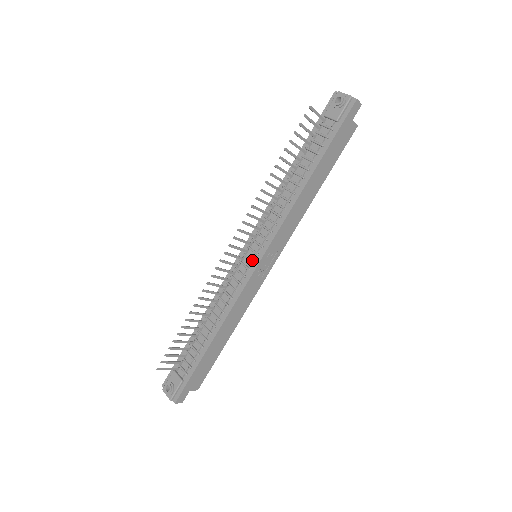
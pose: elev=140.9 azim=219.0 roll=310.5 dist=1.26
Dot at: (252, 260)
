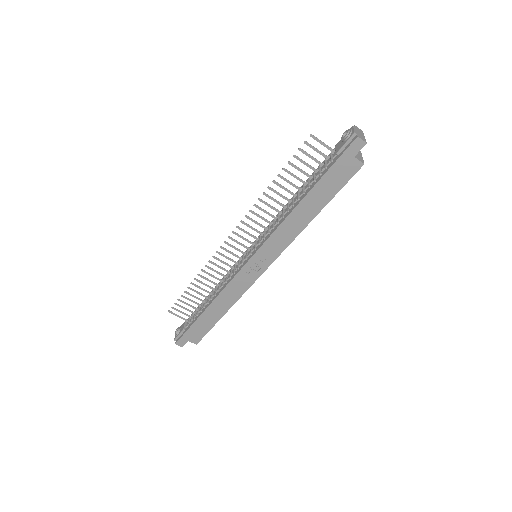
Dot at: (246, 257)
